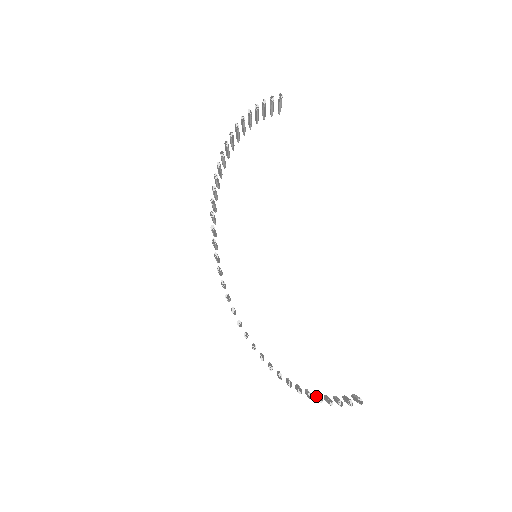
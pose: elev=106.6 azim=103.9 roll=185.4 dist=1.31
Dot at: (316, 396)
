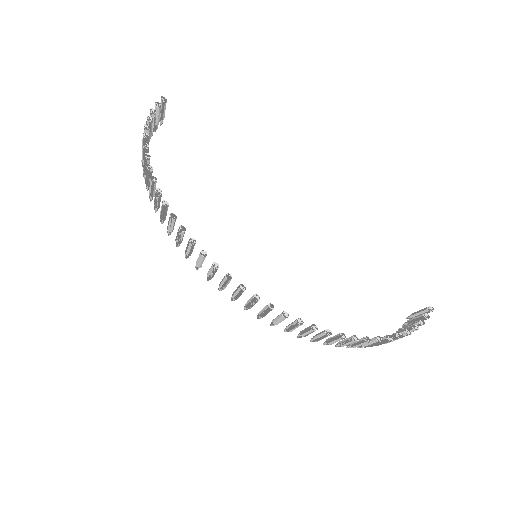
Dot at: occluded
